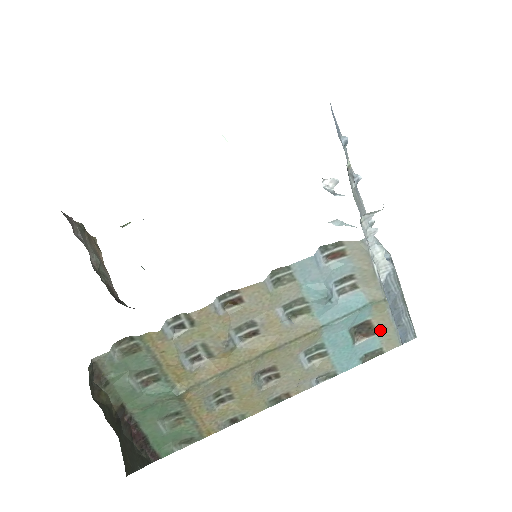
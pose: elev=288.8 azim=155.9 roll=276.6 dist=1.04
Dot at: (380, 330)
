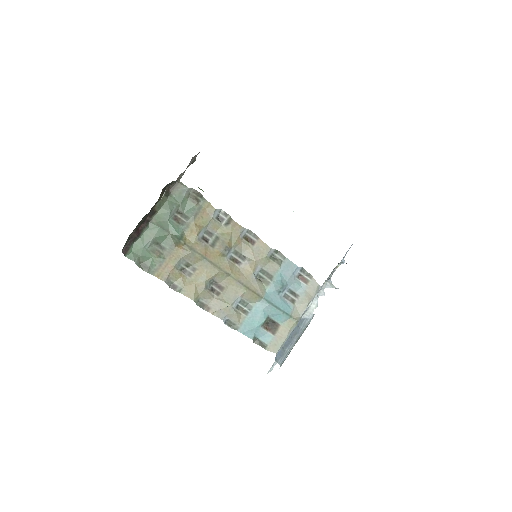
Dot at: (277, 335)
